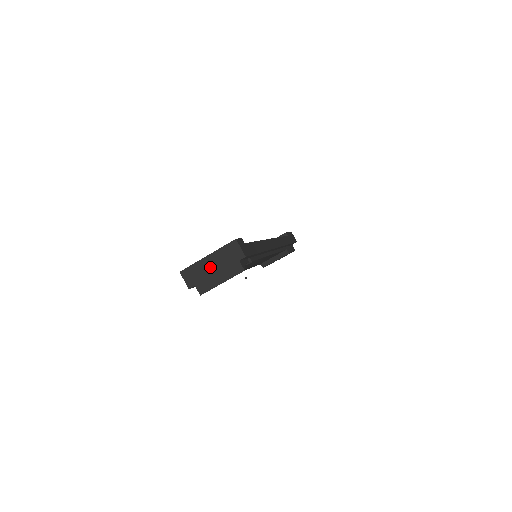
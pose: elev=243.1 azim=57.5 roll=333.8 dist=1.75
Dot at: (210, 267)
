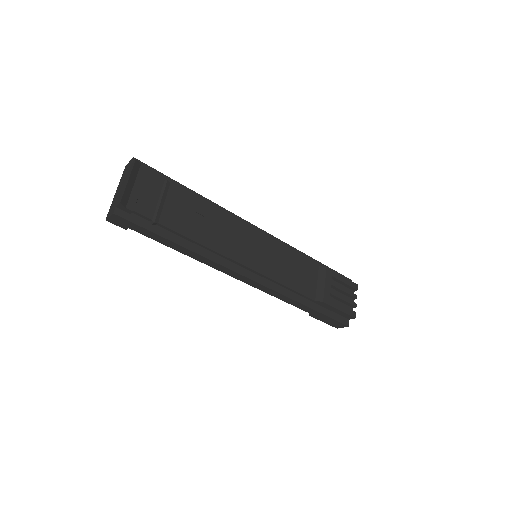
Dot at: (119, 190)
